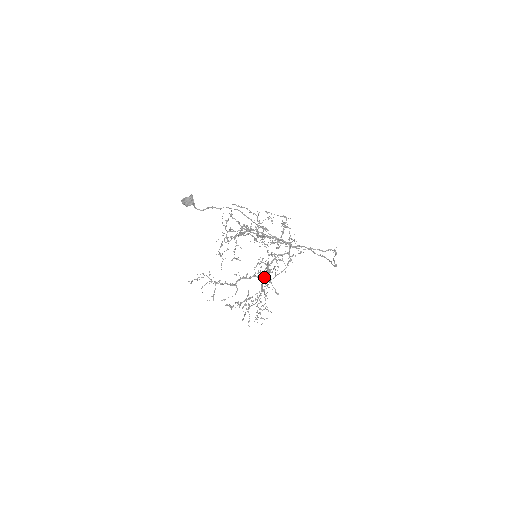
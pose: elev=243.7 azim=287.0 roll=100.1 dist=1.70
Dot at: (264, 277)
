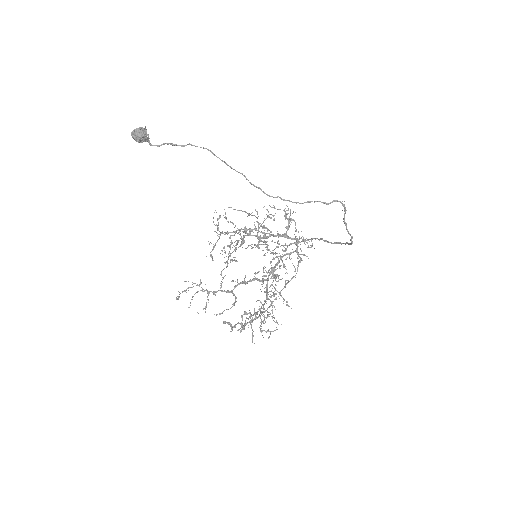
Dot at: (270, 285)
